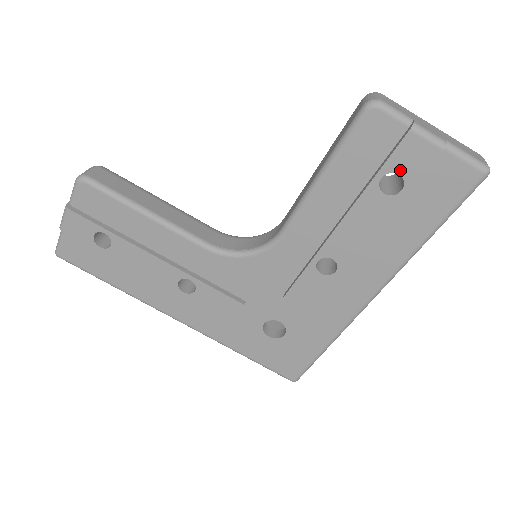
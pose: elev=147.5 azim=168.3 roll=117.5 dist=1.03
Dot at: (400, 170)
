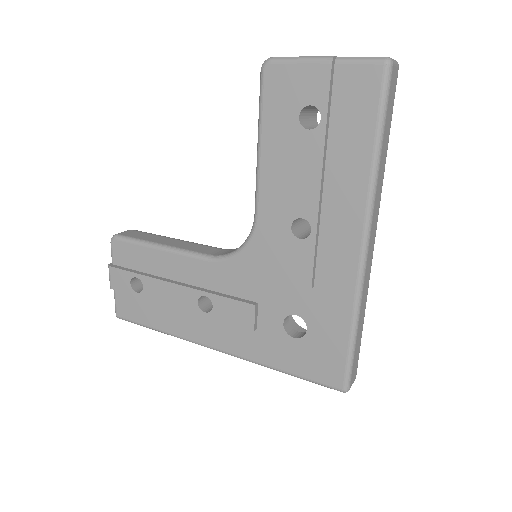
Dot at: (309, 101)
